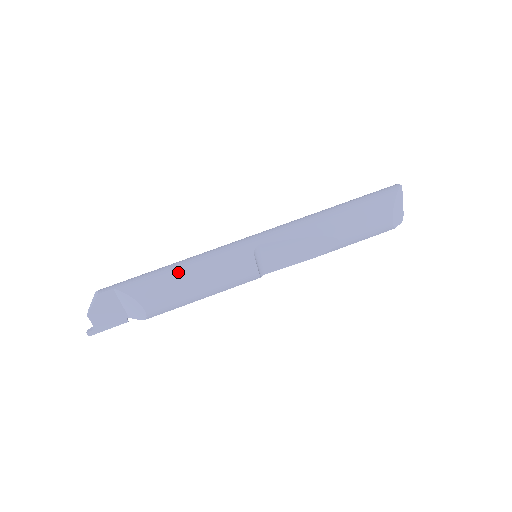
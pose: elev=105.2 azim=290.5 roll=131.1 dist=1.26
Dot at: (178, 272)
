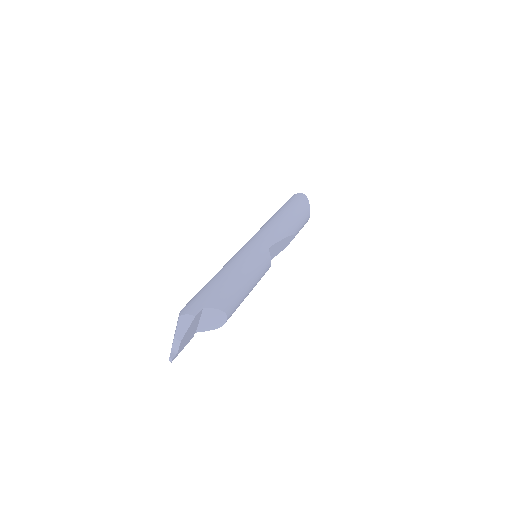
Dot at: (239, 280)
